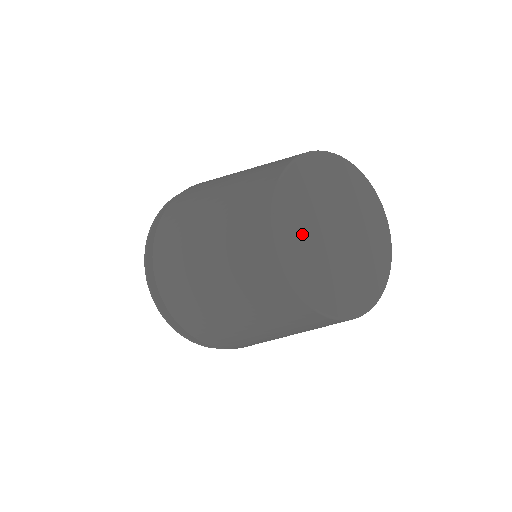
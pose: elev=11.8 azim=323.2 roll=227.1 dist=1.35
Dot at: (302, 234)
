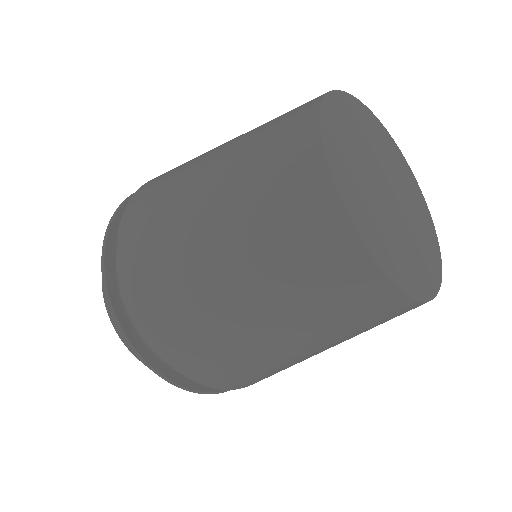
Dot at: (385, 232)
